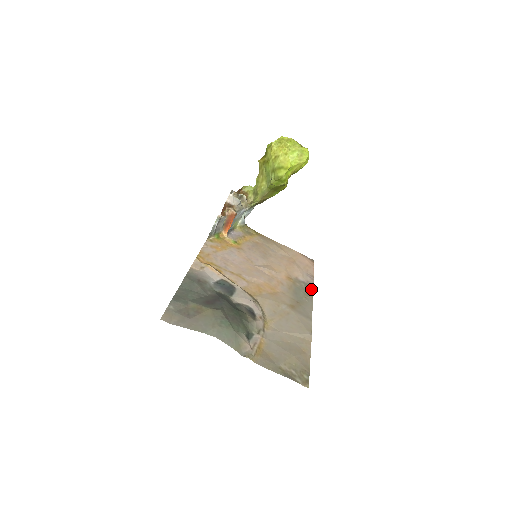
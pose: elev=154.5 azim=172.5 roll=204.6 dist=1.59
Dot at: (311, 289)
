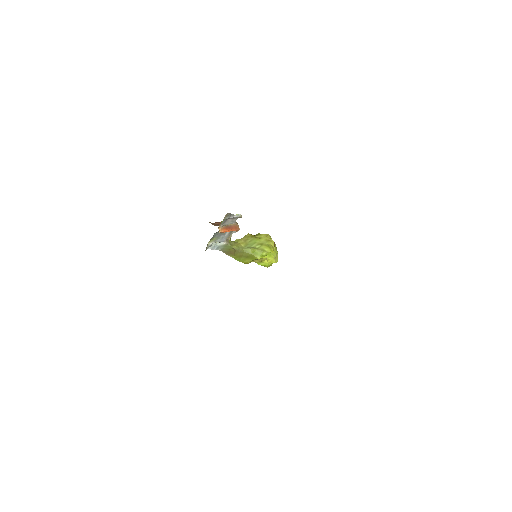
Dot at: occluded
